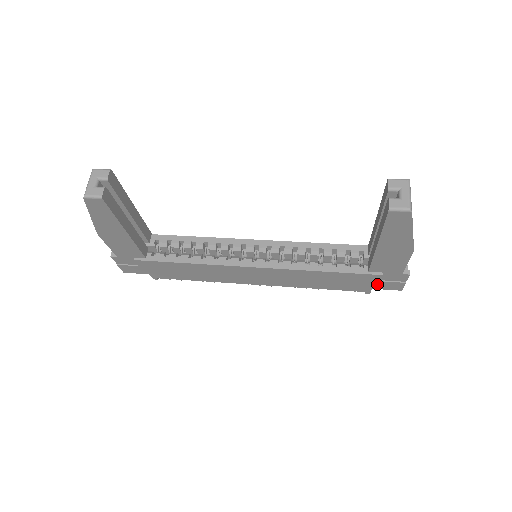
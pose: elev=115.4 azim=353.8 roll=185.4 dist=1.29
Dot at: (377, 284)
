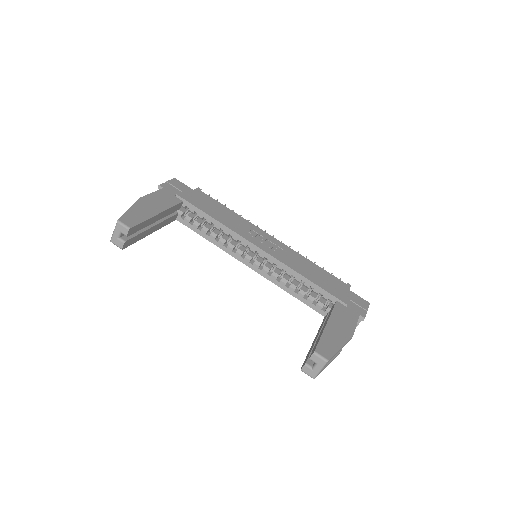
Dot at: occluded
